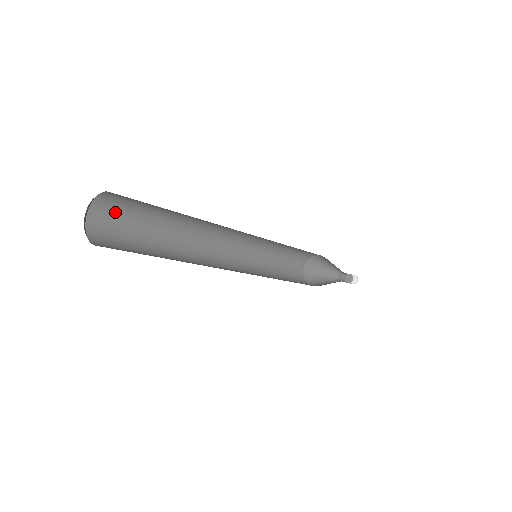
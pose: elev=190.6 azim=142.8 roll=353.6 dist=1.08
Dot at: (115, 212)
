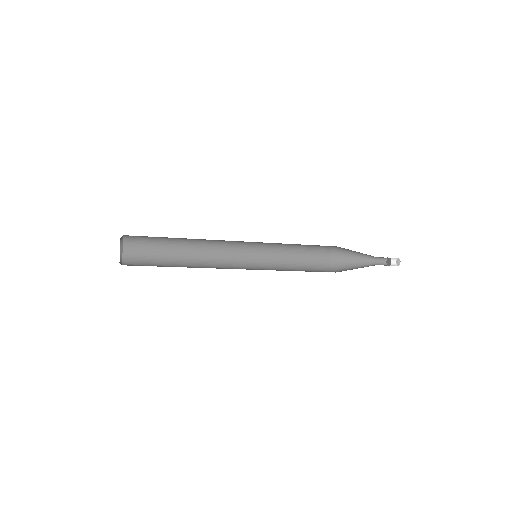
Dot at: (140, 242)
